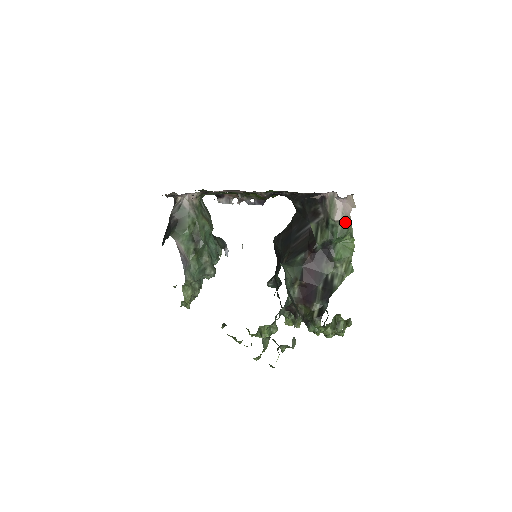
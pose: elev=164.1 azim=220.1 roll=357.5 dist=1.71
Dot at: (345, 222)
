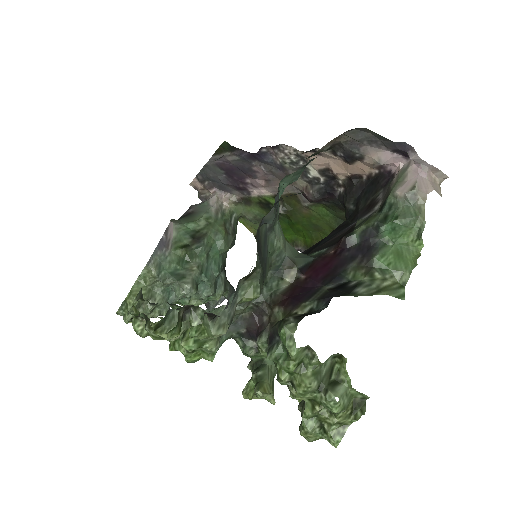
Dot at: (414, 205)
